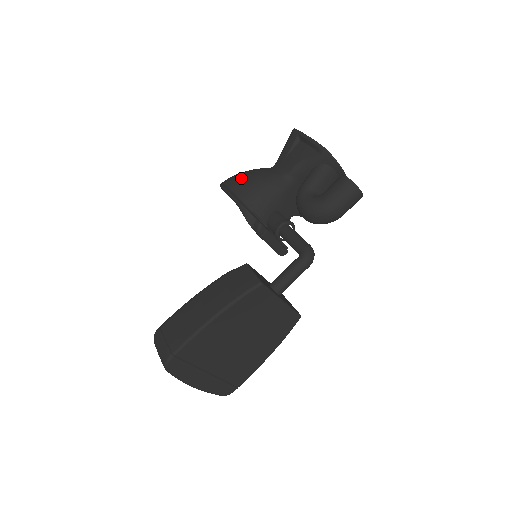
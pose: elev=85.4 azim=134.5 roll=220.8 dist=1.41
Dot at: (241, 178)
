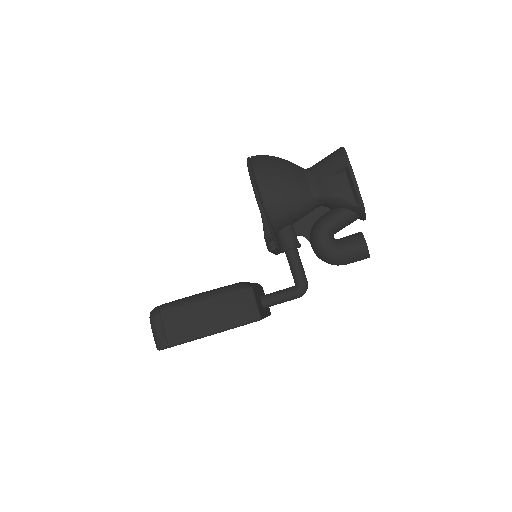
Dot at: (274, 181)
